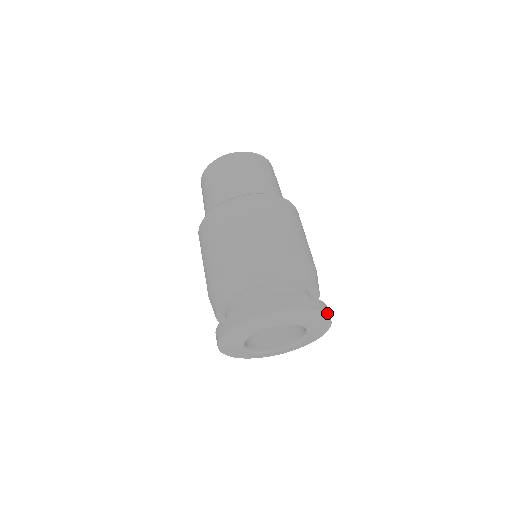
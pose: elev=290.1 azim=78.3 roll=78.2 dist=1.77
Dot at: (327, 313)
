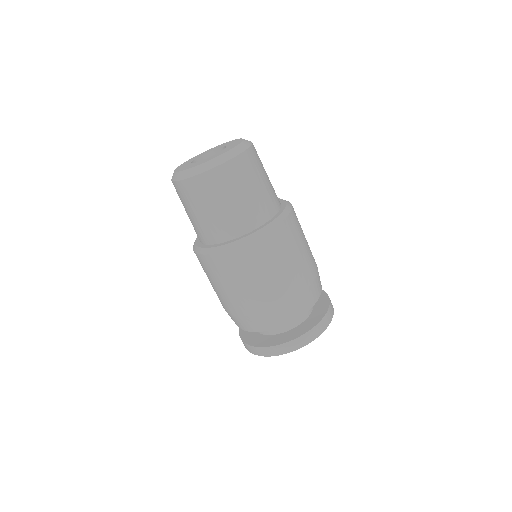
Dot at: (332, 315)
